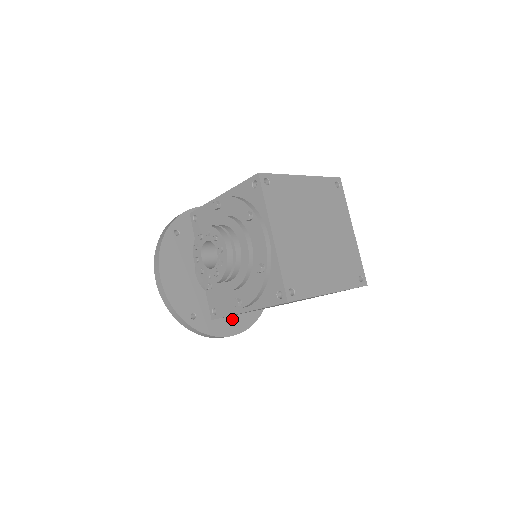
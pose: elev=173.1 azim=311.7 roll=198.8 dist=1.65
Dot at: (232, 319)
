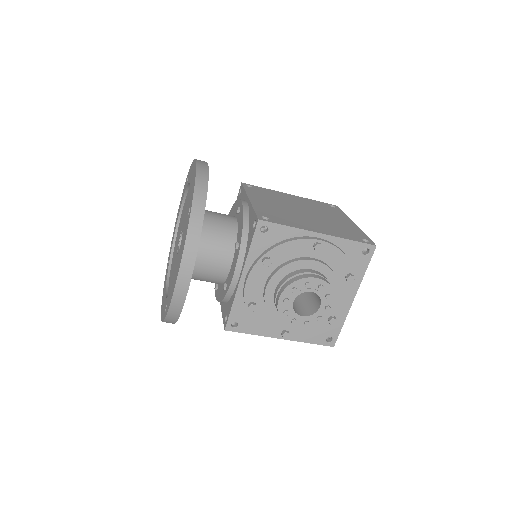
Dot at: occluded
